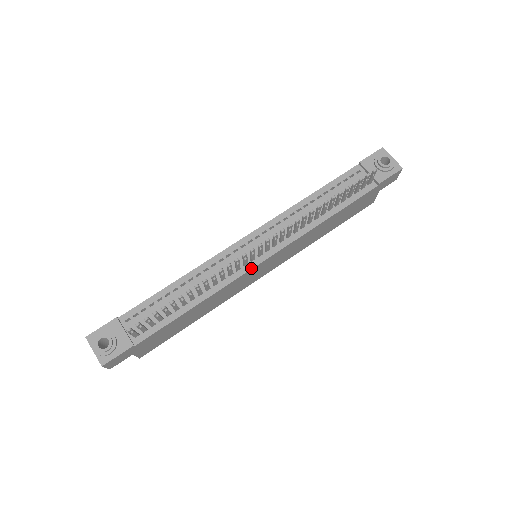
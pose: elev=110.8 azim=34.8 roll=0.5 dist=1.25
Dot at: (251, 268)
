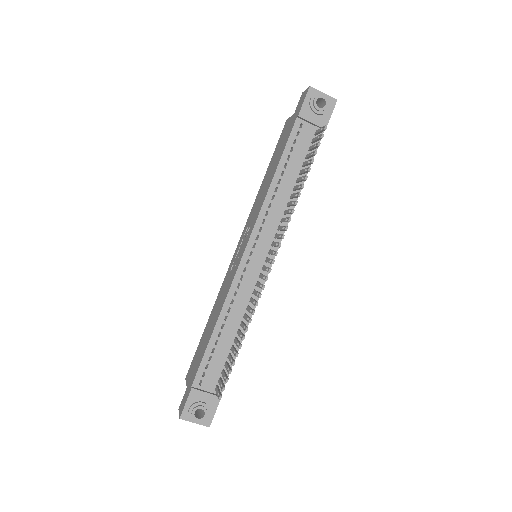
Dot at: (267, 276)
